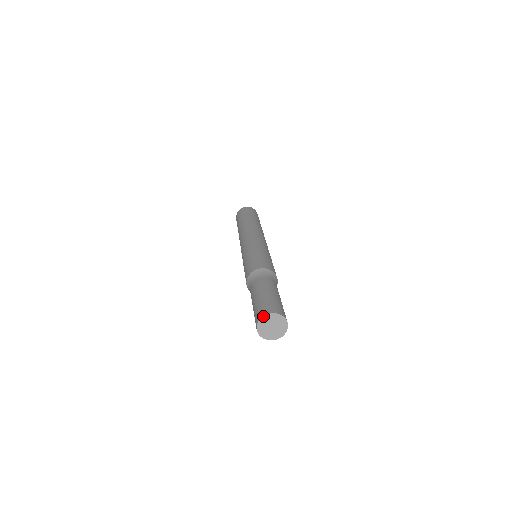
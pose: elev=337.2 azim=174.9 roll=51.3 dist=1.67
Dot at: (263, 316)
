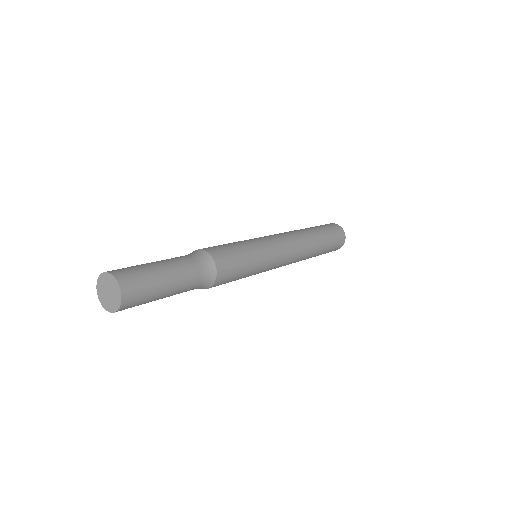
Dot at: (100, 275)
